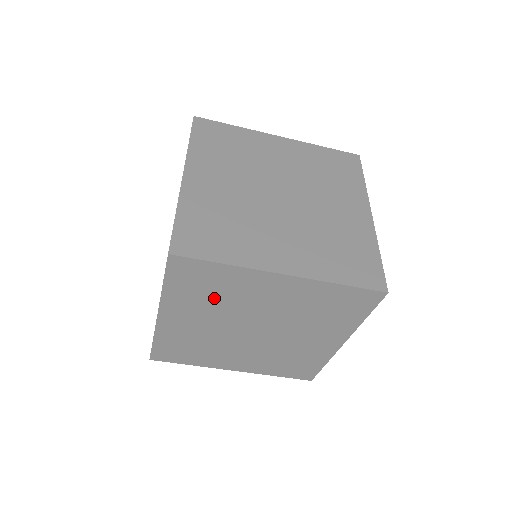
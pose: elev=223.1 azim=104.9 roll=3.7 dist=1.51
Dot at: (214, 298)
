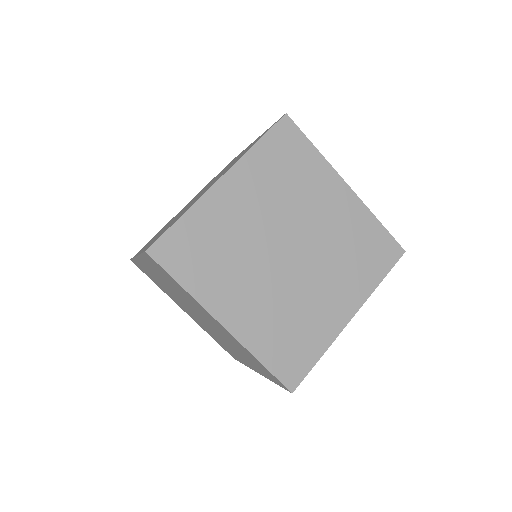
Dot at: (285, 183)
